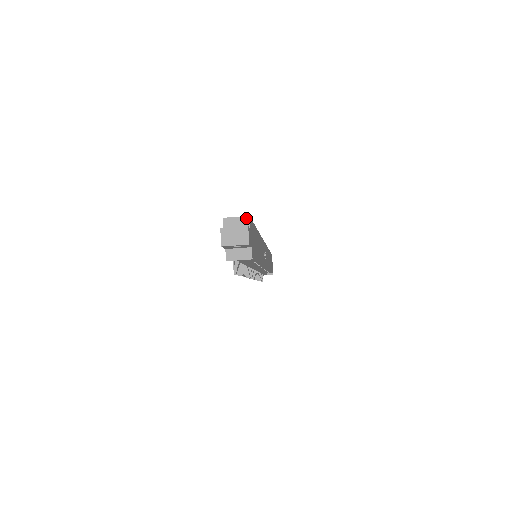
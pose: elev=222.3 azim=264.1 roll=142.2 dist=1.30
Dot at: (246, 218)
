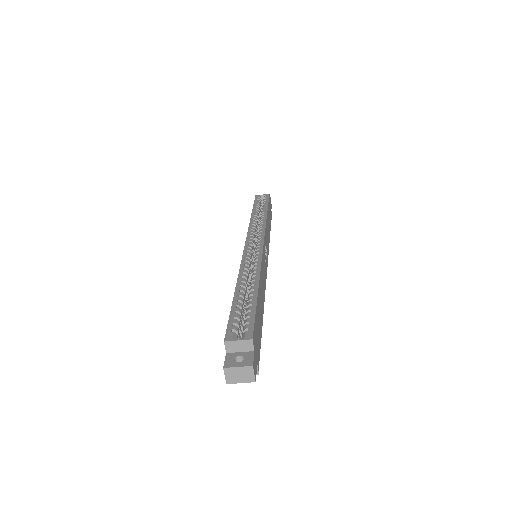
Dot at: (249, 341)
